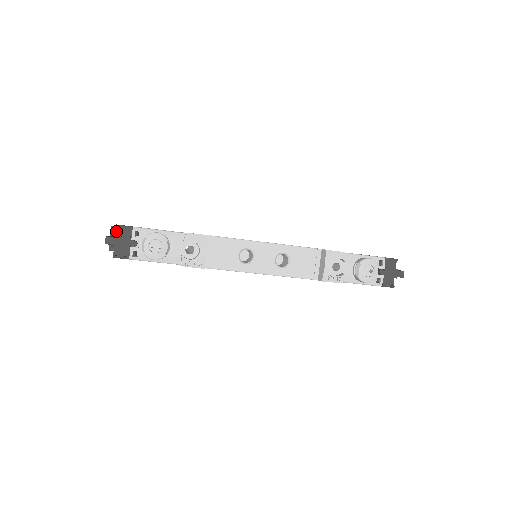
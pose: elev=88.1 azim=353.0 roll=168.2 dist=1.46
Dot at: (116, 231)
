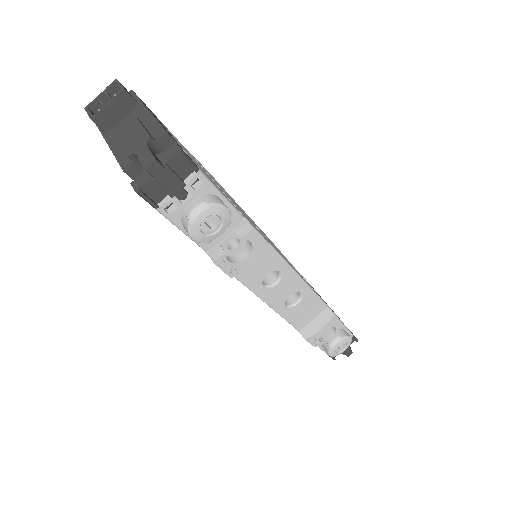
Dot at: (172, 157)
